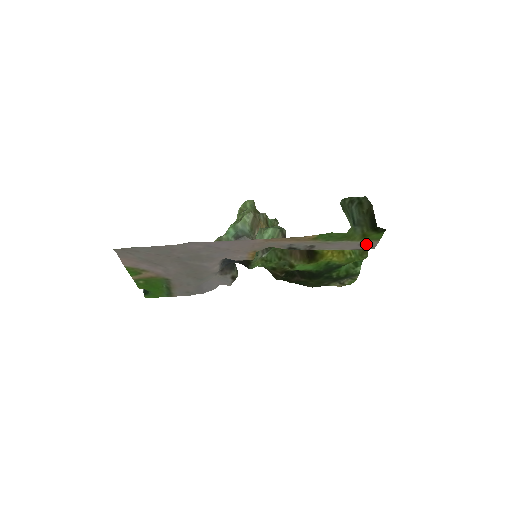
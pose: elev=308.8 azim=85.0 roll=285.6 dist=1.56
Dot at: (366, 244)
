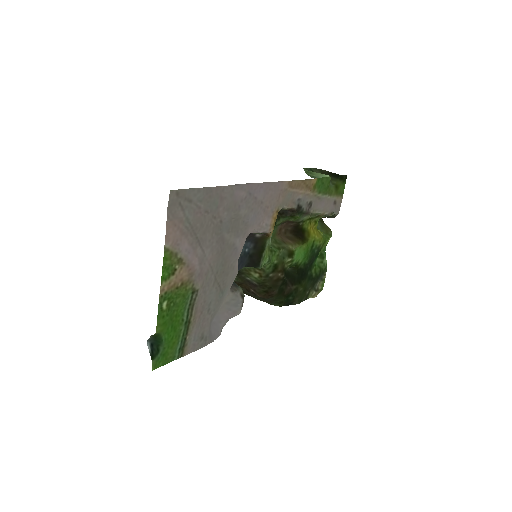
Dot at: (336, 203)
